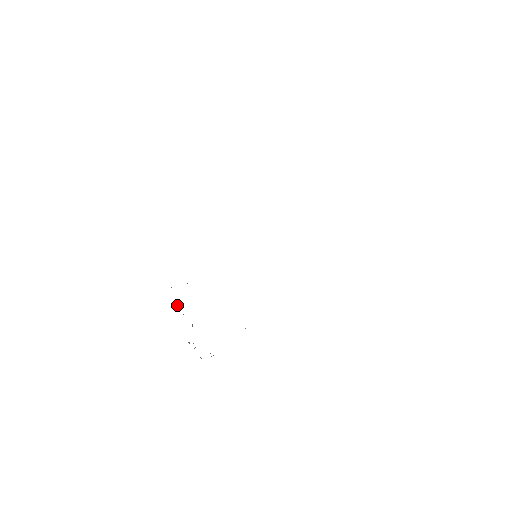
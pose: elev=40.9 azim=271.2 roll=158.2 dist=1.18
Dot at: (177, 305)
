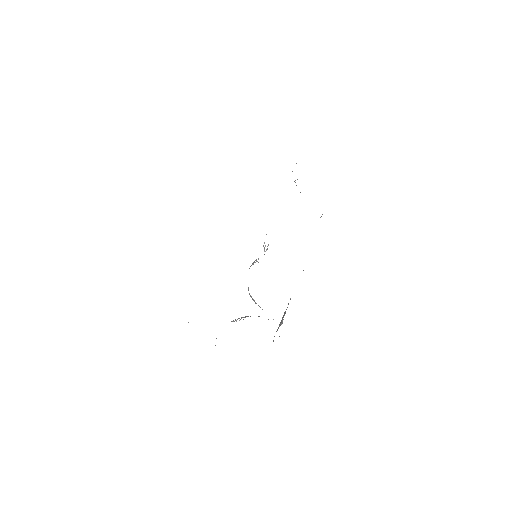
Dot at: occluded
